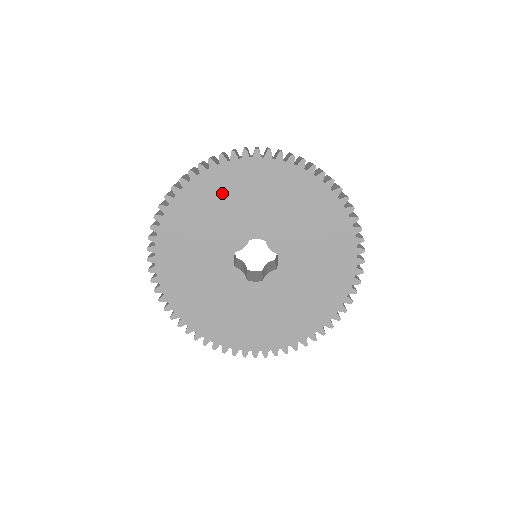
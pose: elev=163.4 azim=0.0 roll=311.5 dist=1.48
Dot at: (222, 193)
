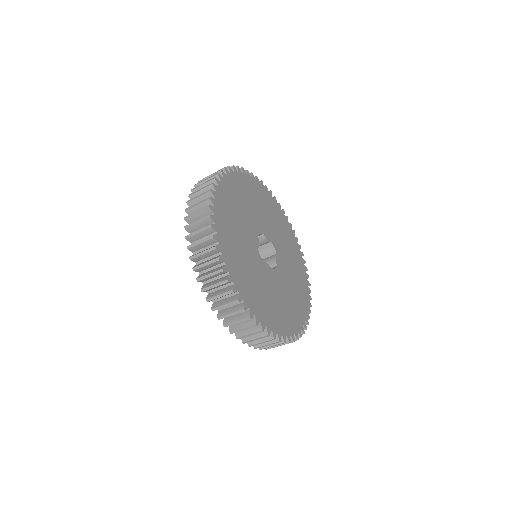
Dot at: (275, 215)
